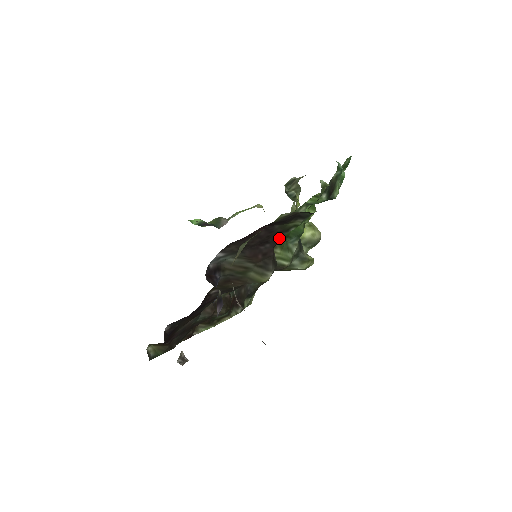
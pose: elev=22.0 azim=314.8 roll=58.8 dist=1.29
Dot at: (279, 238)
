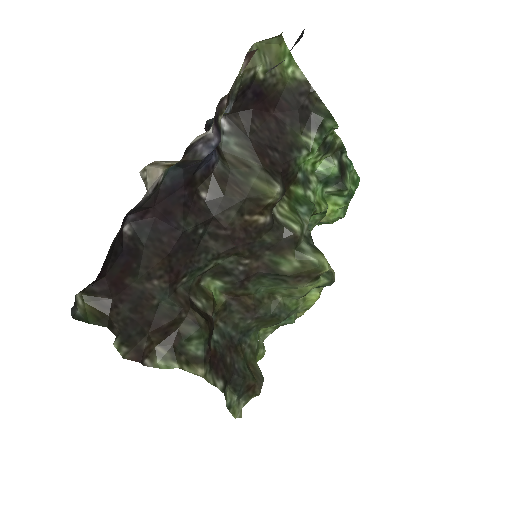
Dot at: (289, 156)
